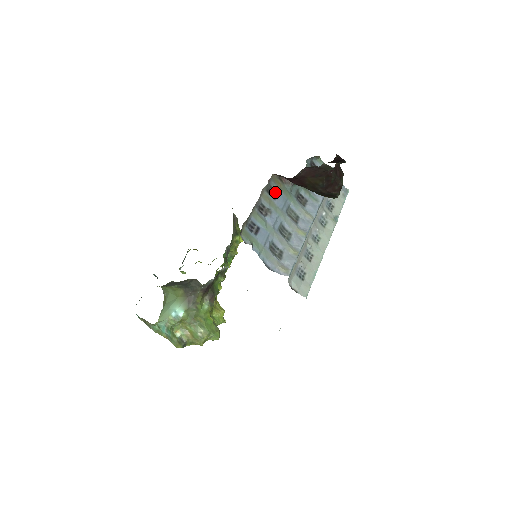
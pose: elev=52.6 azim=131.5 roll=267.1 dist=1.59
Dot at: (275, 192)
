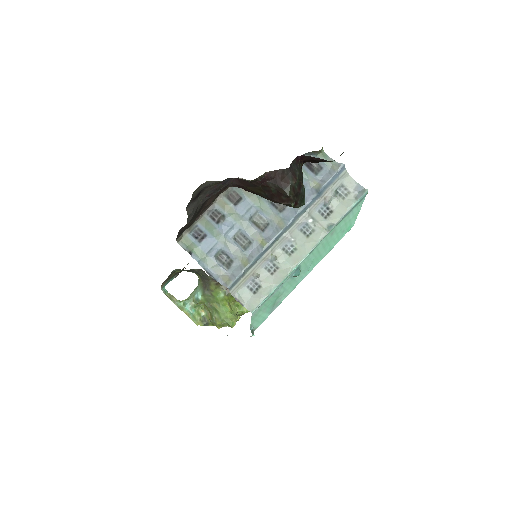
Dot at: (239, 197)
